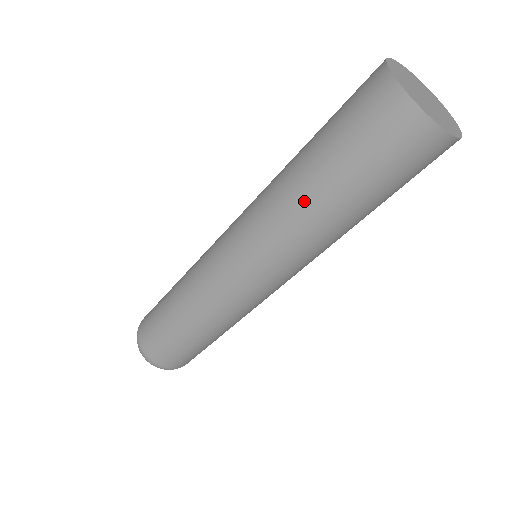
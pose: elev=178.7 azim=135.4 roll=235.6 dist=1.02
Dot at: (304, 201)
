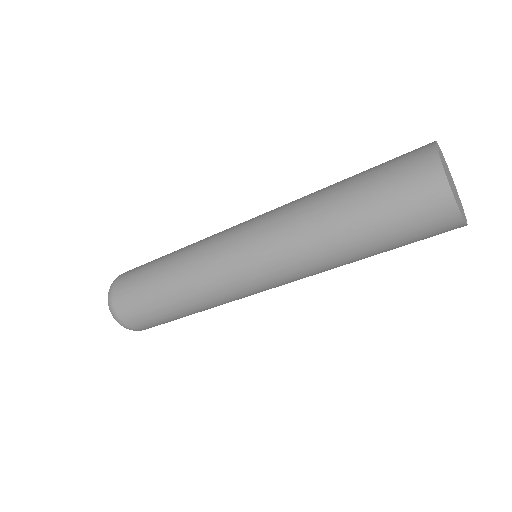
Dot at: (321, 205)
